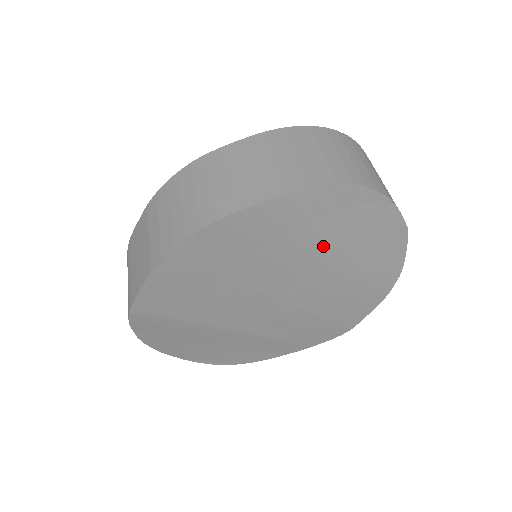
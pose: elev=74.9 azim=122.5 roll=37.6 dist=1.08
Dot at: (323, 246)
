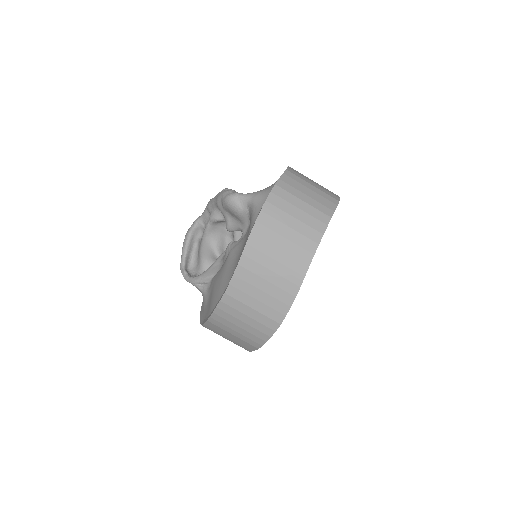
Dot at: occluded
